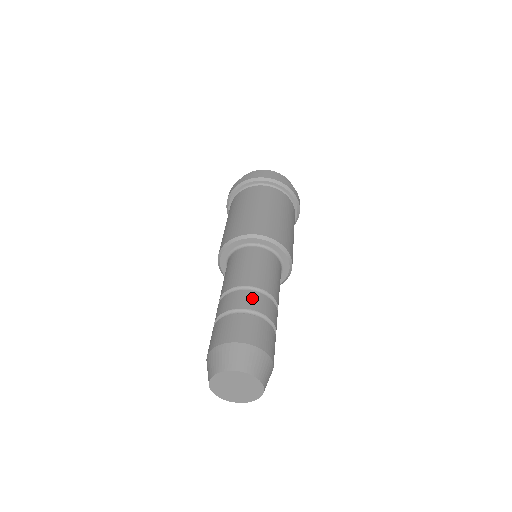
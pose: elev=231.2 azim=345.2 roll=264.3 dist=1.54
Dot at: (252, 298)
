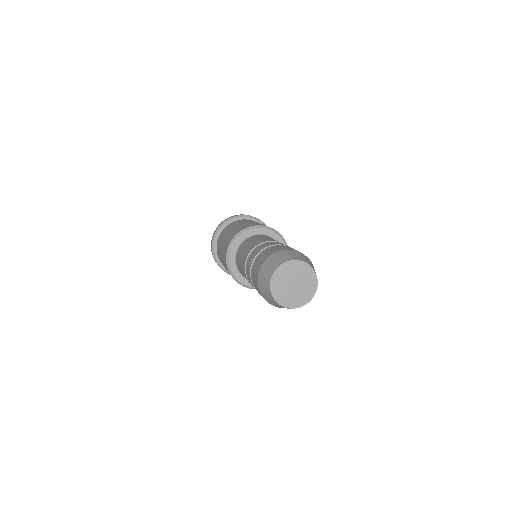
Dot at: (253, 254)
